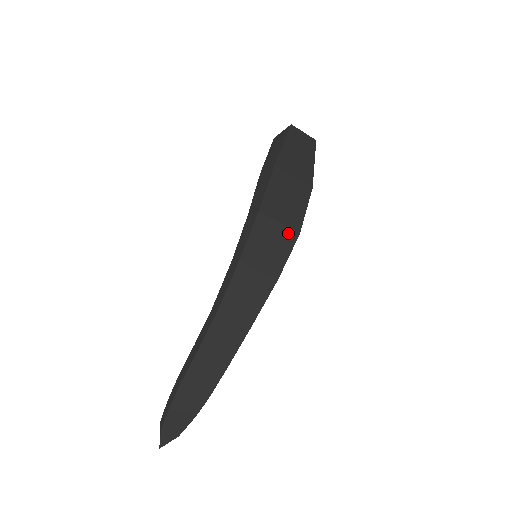
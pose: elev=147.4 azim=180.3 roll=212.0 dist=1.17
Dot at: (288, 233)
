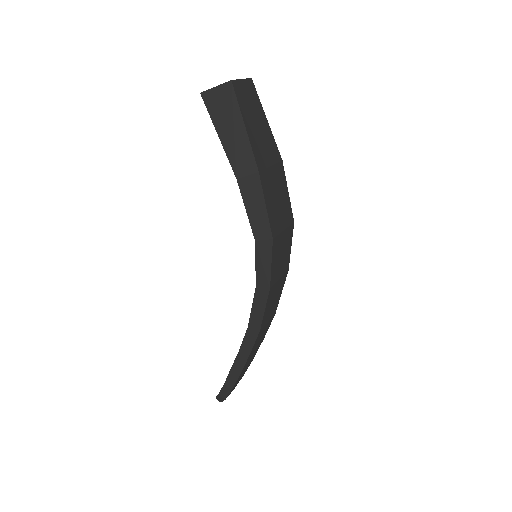
Dot at: (289, 231)
